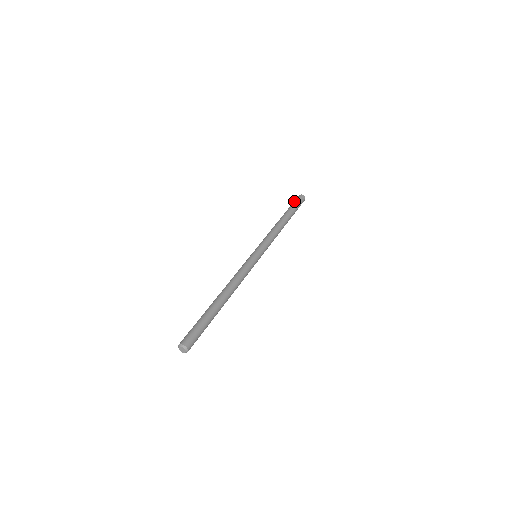
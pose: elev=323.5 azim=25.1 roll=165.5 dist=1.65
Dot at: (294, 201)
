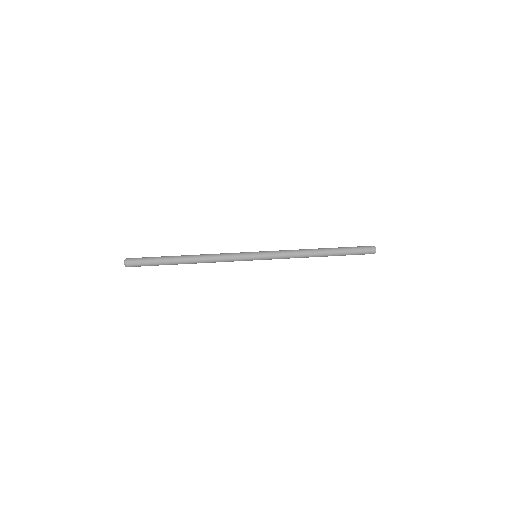
Dot at: occluded
